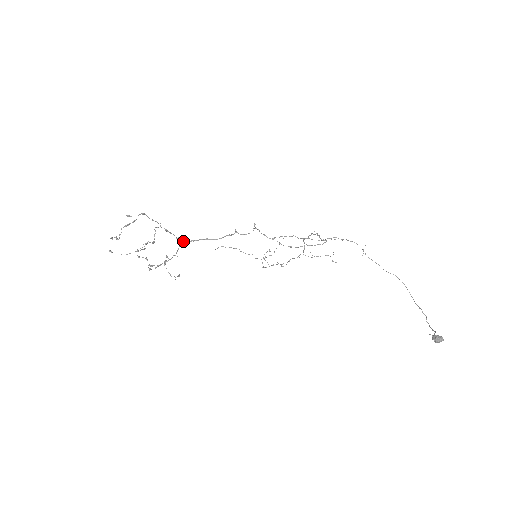
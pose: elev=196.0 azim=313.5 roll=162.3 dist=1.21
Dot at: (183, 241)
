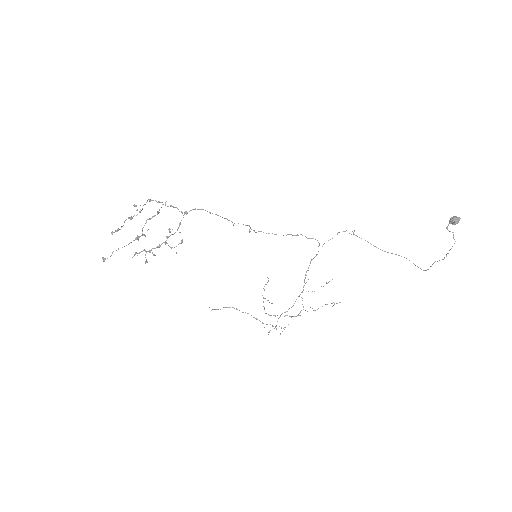
Dot at: (187, 213)
